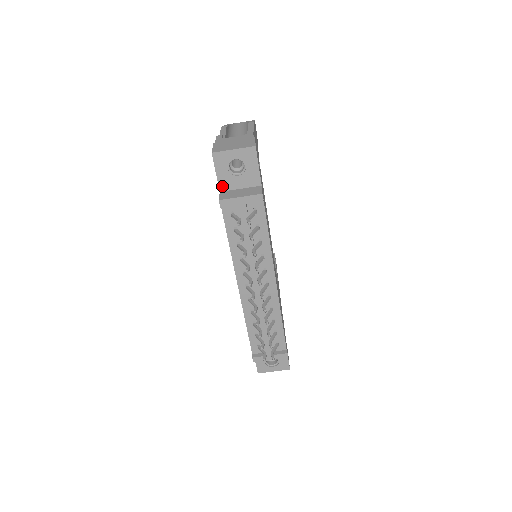
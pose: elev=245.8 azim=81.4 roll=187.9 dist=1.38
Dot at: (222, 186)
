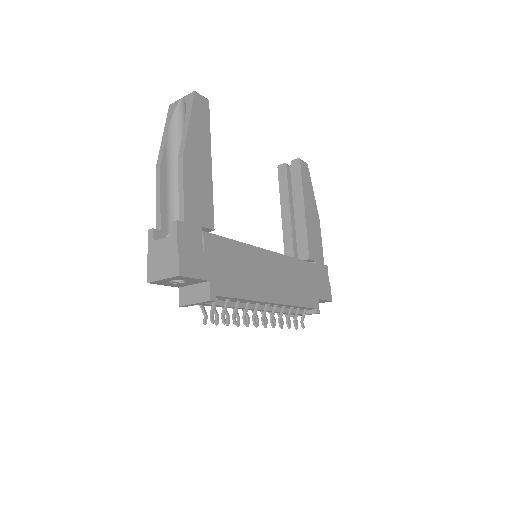
Dot at: (177, 286)
